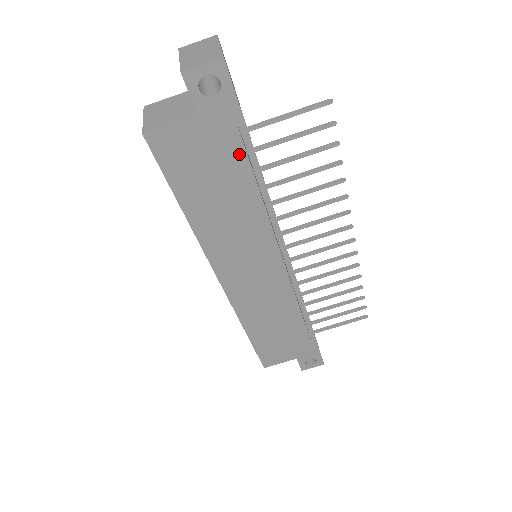
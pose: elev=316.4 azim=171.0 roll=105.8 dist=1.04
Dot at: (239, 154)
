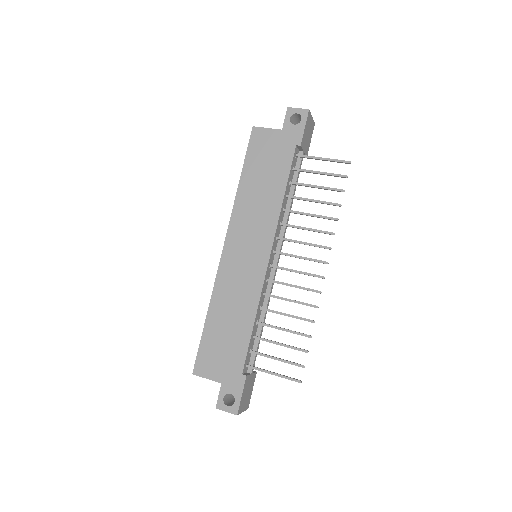
Dot at: (288, 161)
